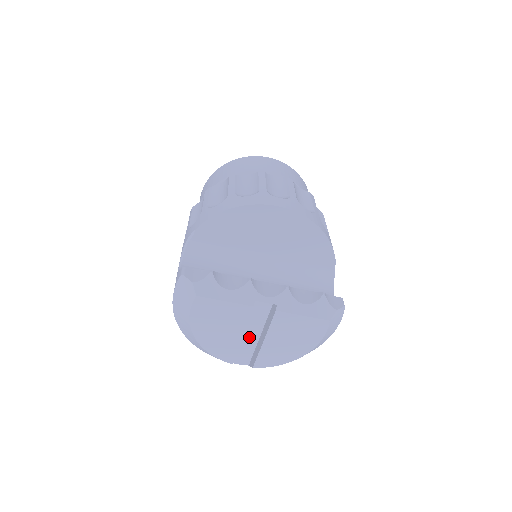
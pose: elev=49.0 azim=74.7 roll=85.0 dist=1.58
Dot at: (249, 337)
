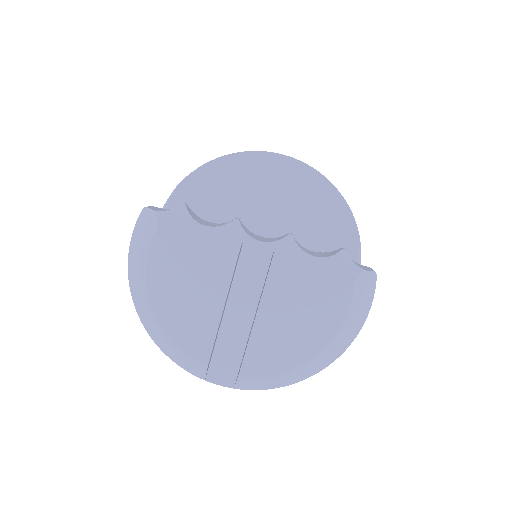
Dot at: (235, 328)
